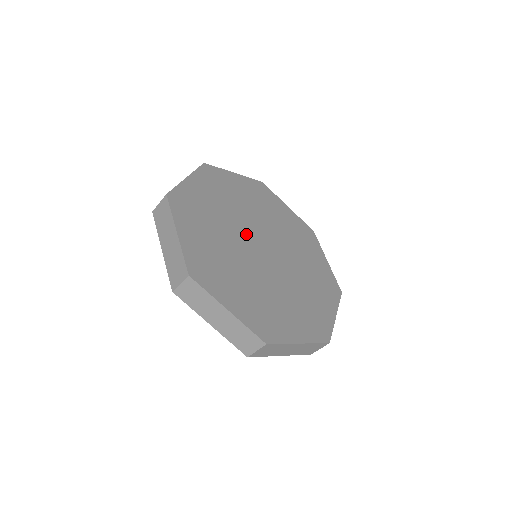
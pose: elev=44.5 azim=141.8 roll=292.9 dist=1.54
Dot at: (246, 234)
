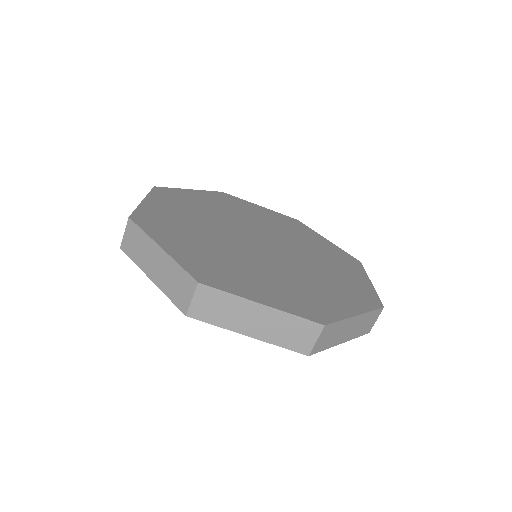
Dot at: (242, 229)
